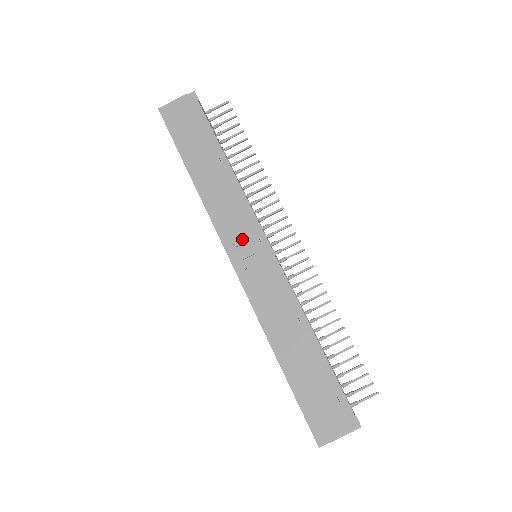
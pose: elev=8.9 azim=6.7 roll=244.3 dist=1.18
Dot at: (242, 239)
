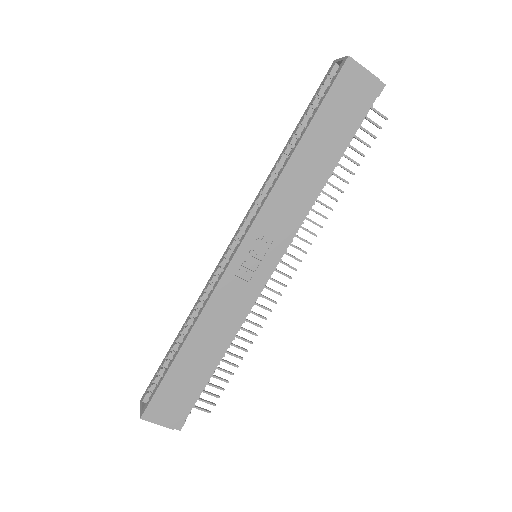
Dot at: (266, 242)
